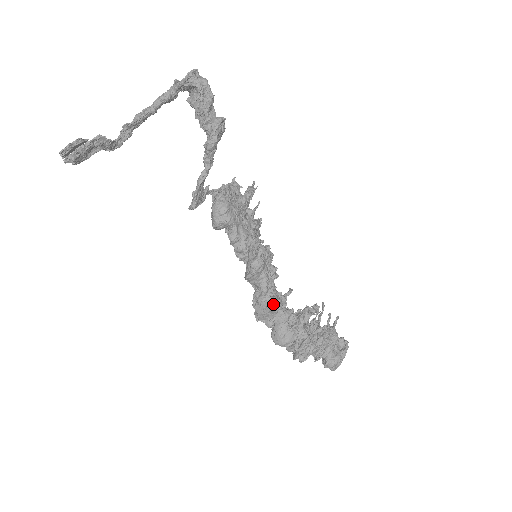
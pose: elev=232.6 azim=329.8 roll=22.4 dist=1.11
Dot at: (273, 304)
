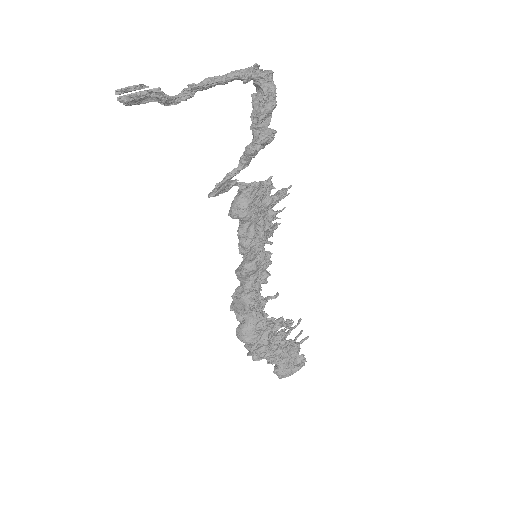
Dot at: (249, 305)
